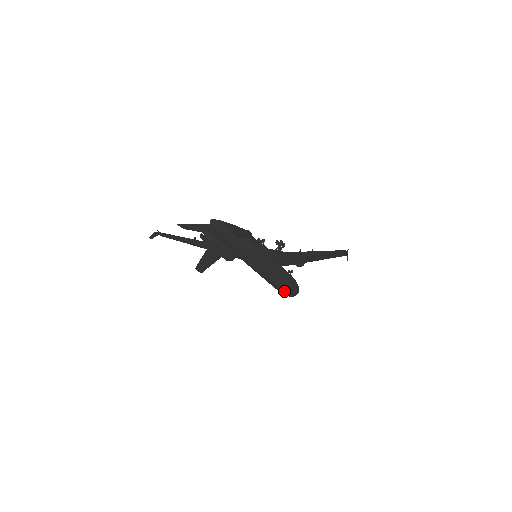
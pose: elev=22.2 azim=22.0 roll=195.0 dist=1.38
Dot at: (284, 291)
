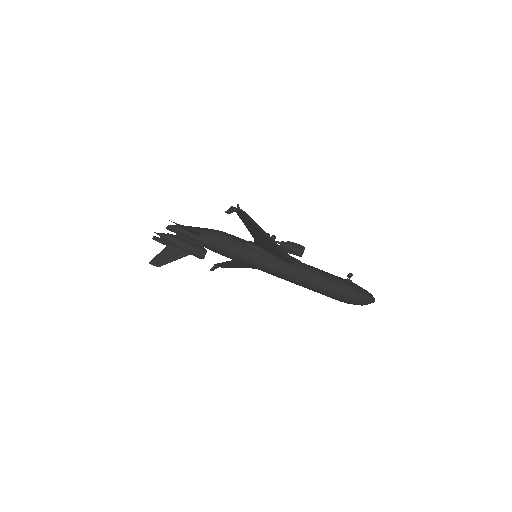
Dot at: (330, 295)
